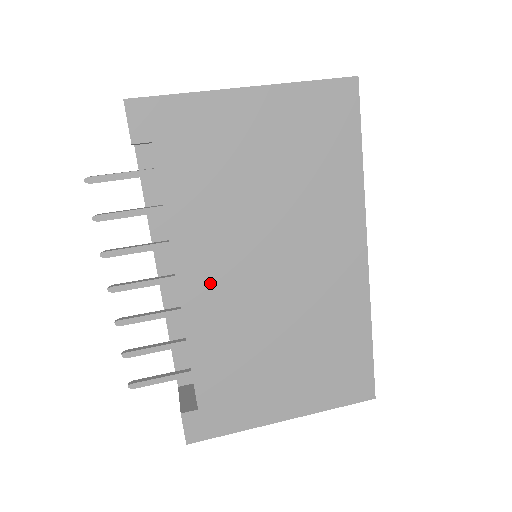
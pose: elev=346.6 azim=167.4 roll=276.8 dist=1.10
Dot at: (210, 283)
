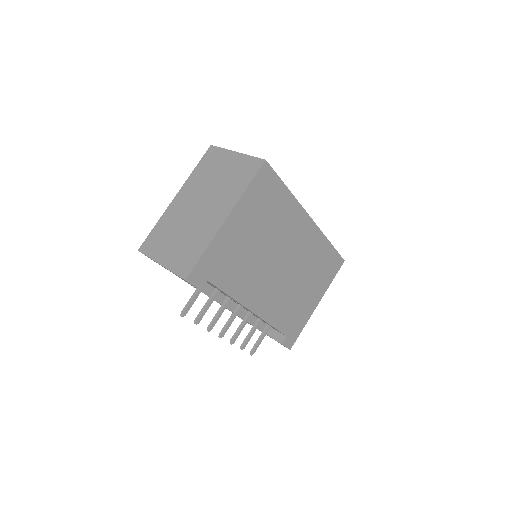
Dot at: (263, 297)
